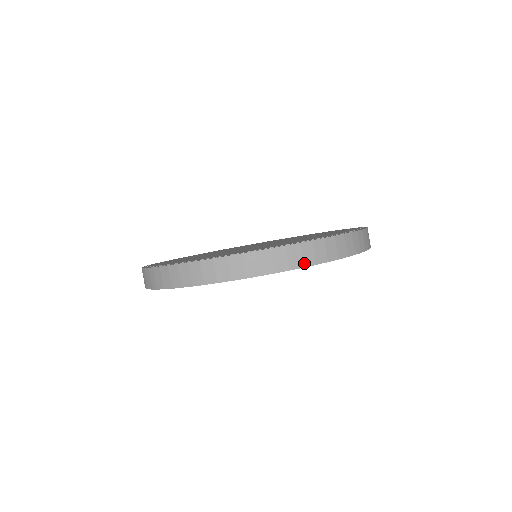
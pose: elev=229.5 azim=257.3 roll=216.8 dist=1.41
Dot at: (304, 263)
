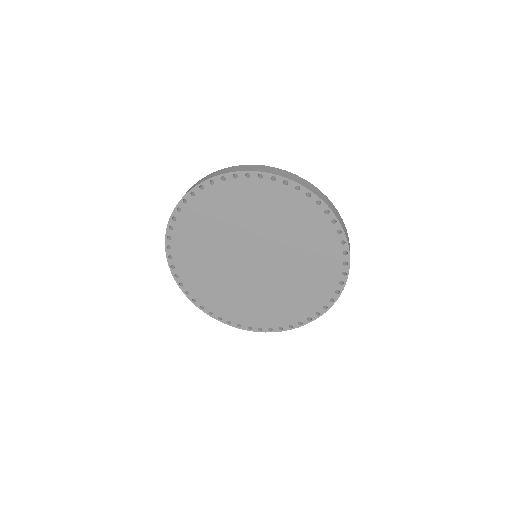
Dot at: (327, 204)
